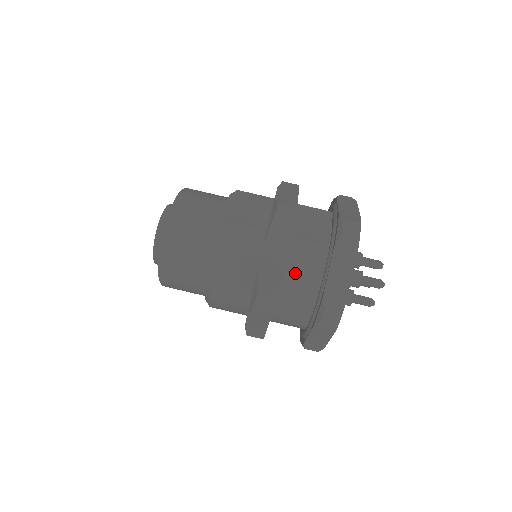
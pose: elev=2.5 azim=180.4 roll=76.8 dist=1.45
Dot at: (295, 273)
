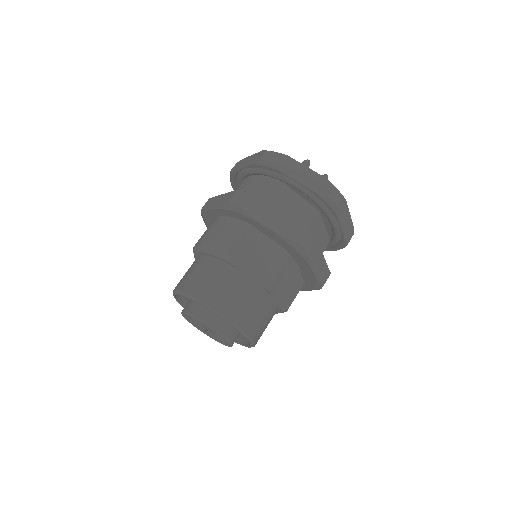
Dot at: occluded
